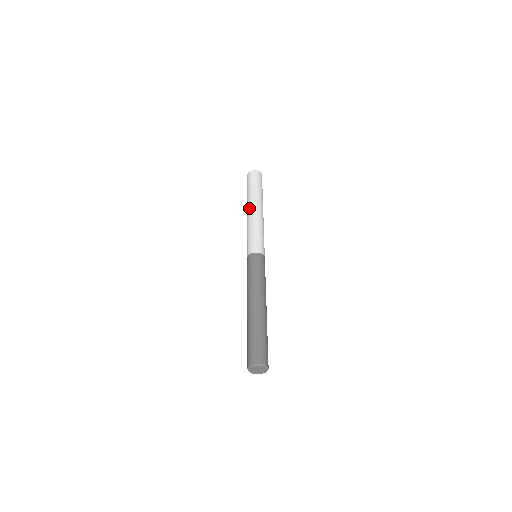
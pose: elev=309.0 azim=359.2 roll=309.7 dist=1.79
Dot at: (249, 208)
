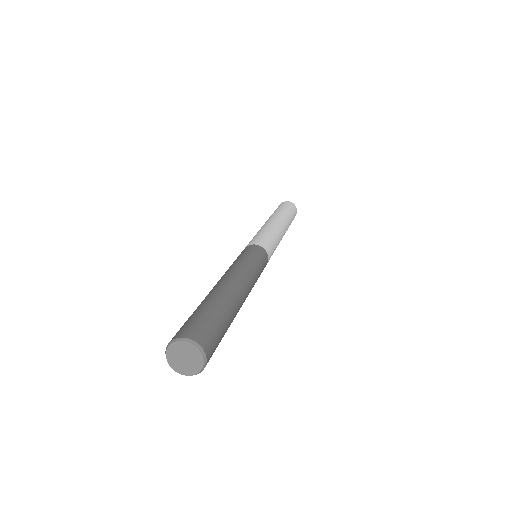
Dot at: (271, 218)
